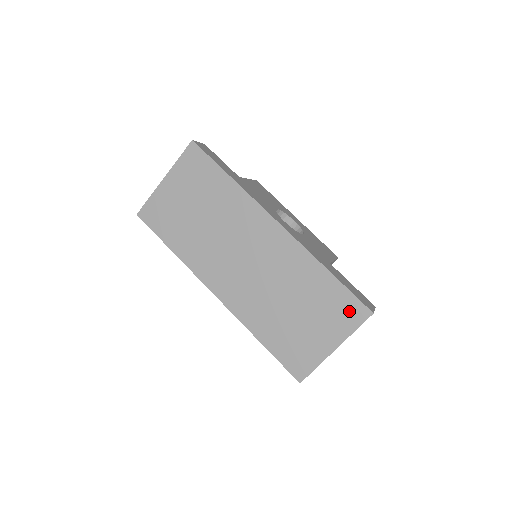
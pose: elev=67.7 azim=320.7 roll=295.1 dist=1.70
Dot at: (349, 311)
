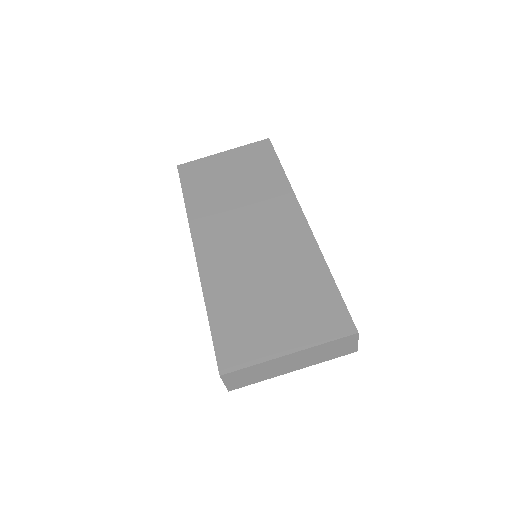
Dot at: (330, 319)
